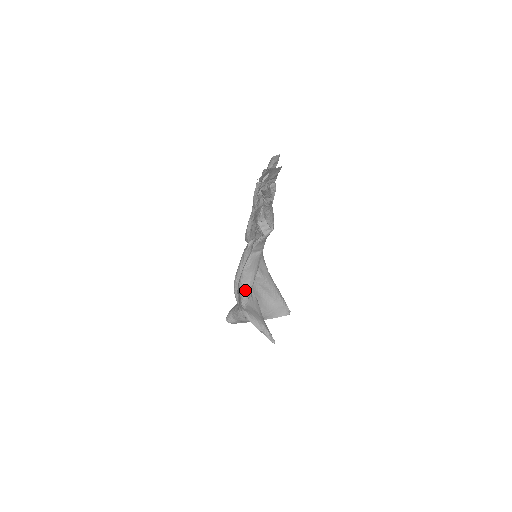
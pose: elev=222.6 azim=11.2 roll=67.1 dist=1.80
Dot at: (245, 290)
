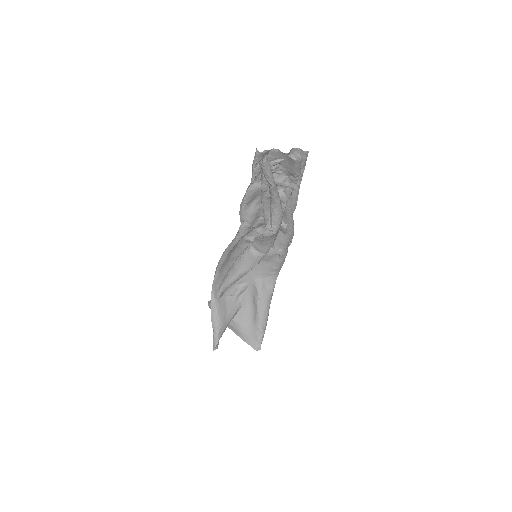
Dot at: (227, 278)
